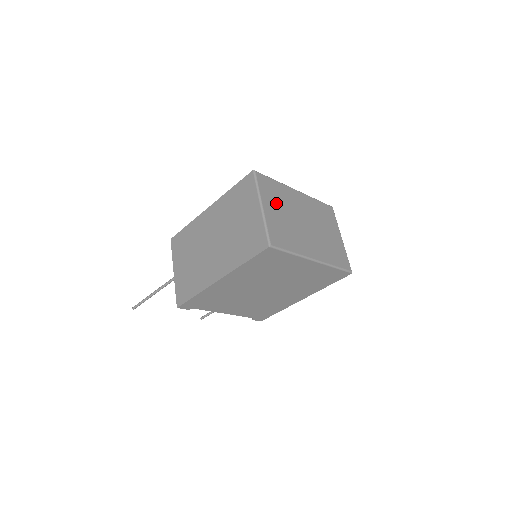
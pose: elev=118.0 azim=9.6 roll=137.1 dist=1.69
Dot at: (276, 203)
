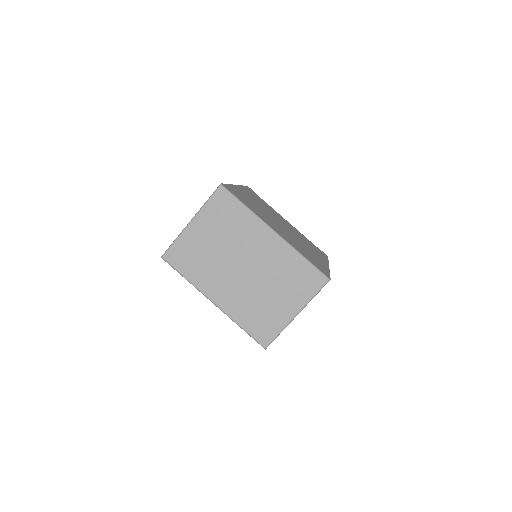
Dot at: (217, 228)
